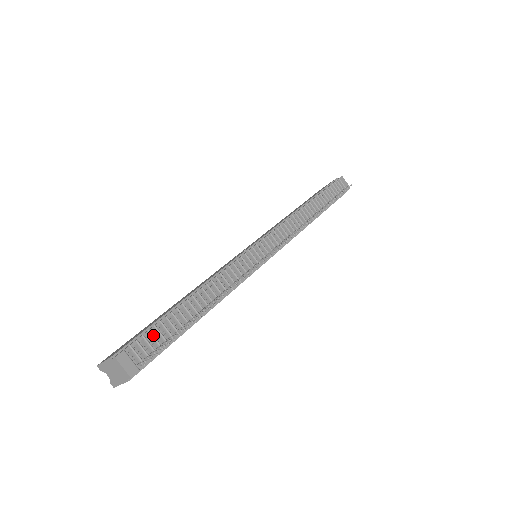
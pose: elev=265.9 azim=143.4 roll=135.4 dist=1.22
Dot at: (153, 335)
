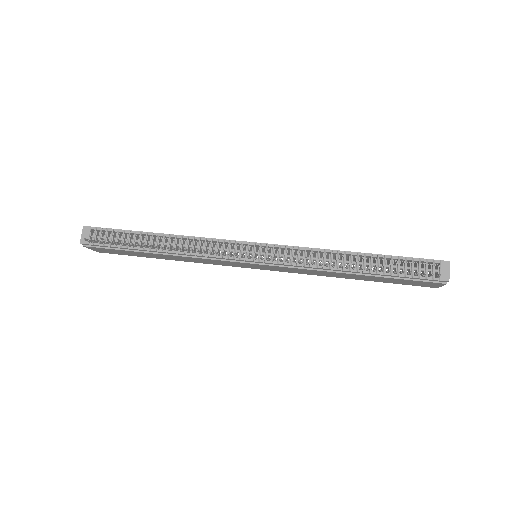
Dot at: (112, 234)
